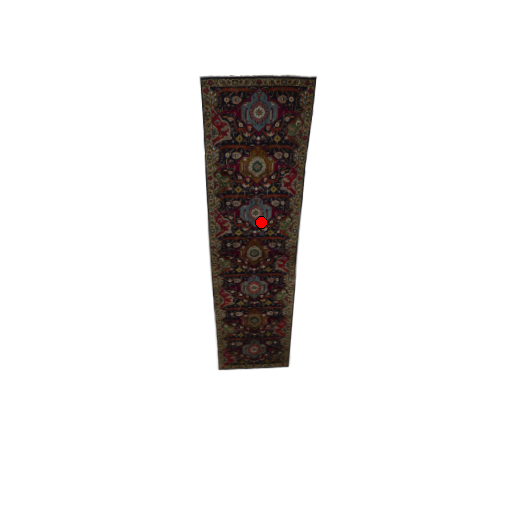
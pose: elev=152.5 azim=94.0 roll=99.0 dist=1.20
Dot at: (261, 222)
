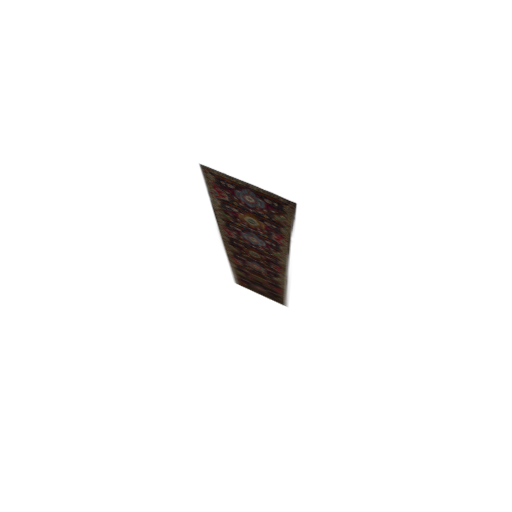
Dot at: (258, 245)
